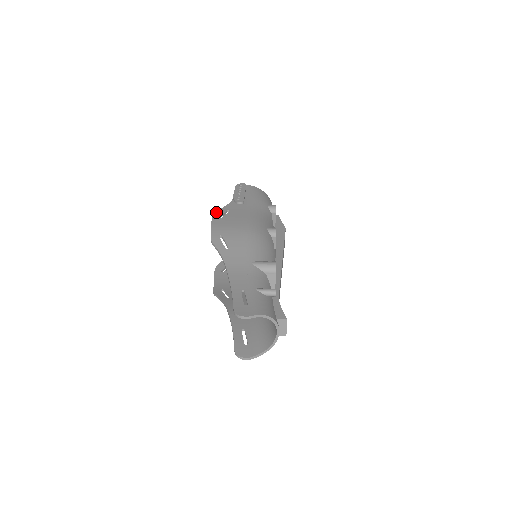
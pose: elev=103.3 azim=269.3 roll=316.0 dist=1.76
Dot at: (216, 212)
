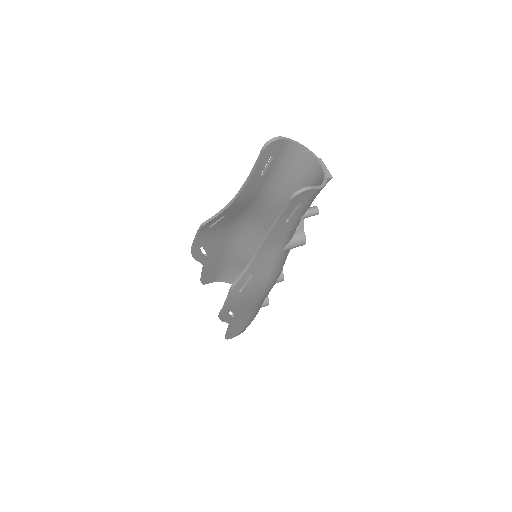
Dot at: (193, 254)
